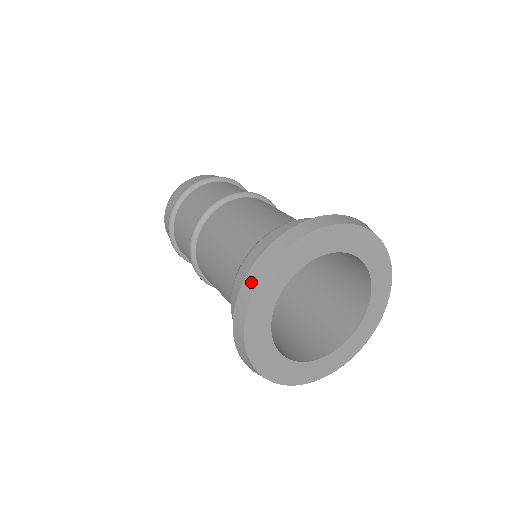
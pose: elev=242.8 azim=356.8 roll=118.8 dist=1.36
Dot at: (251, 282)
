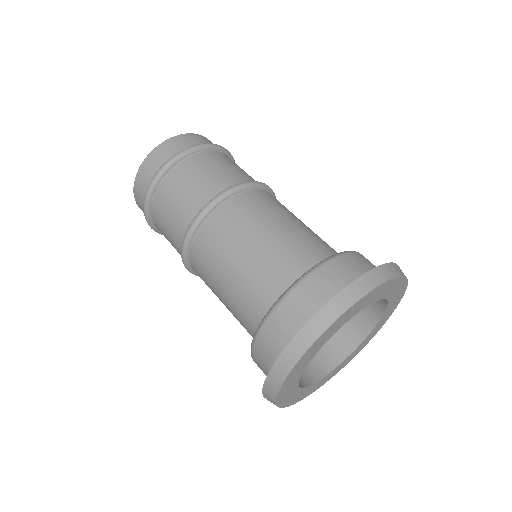
Dot at: (270, 393)
